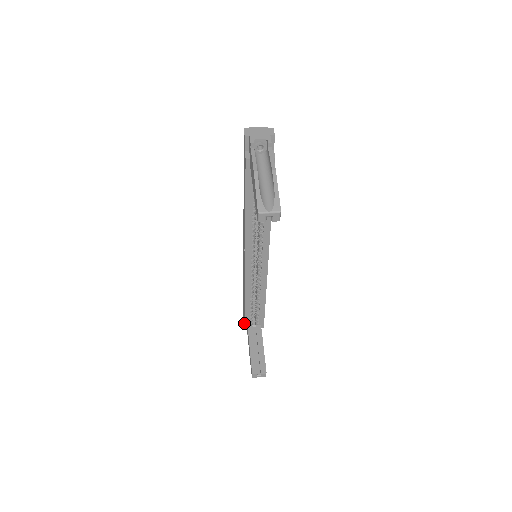
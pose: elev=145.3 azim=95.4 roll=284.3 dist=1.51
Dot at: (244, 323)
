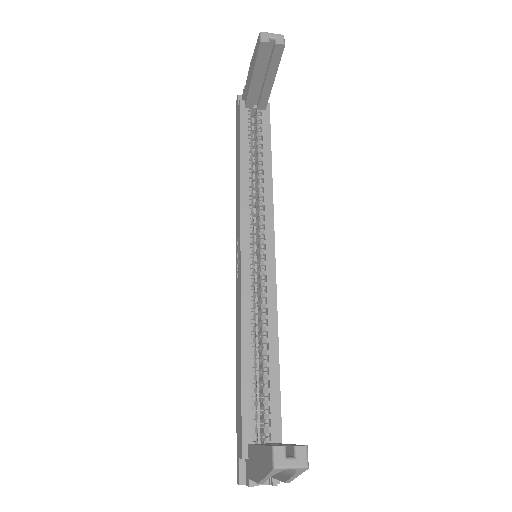
Dot at: (241, 434)
